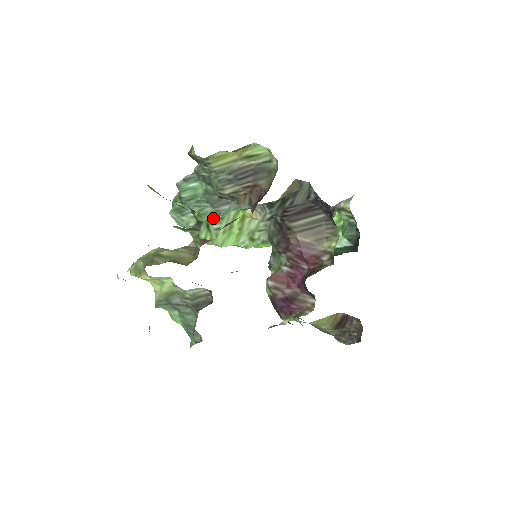
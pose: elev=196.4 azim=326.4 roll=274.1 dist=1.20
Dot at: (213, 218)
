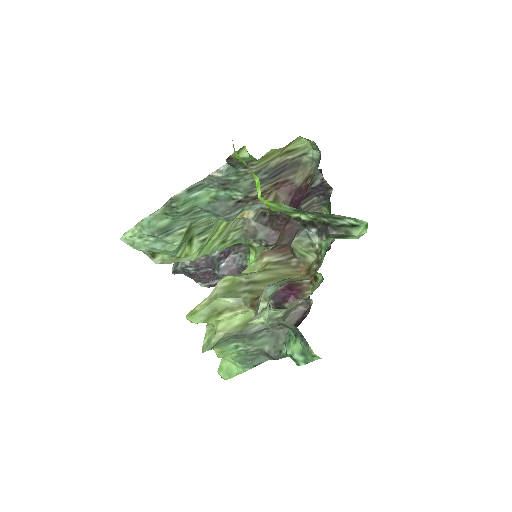
Dot at: (201, 229)
